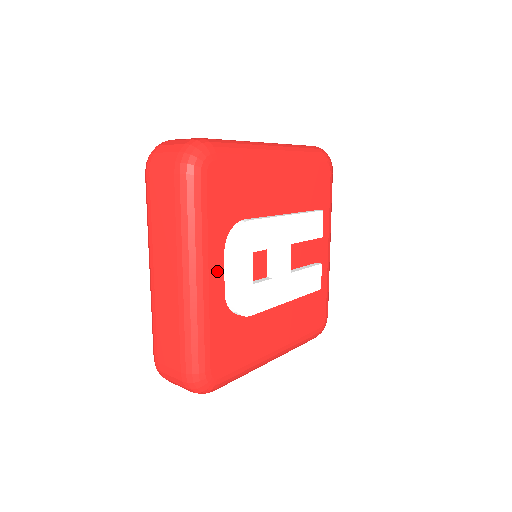
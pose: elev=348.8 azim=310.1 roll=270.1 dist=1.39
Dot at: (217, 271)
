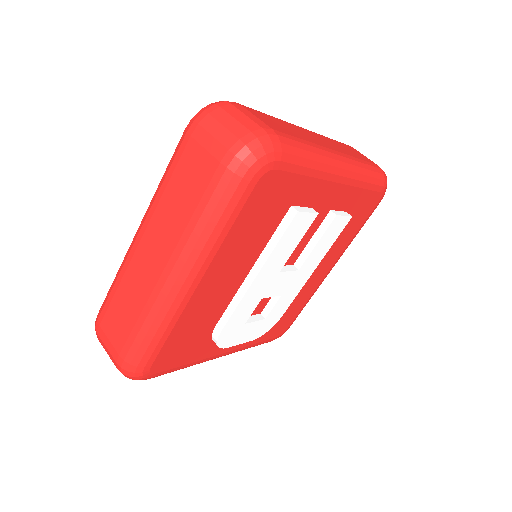
Dot at: occluded
